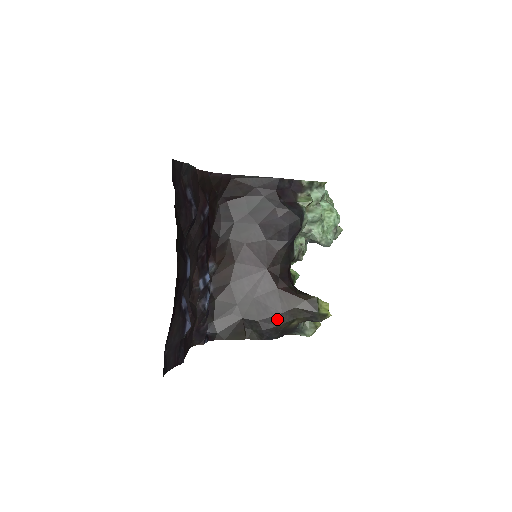
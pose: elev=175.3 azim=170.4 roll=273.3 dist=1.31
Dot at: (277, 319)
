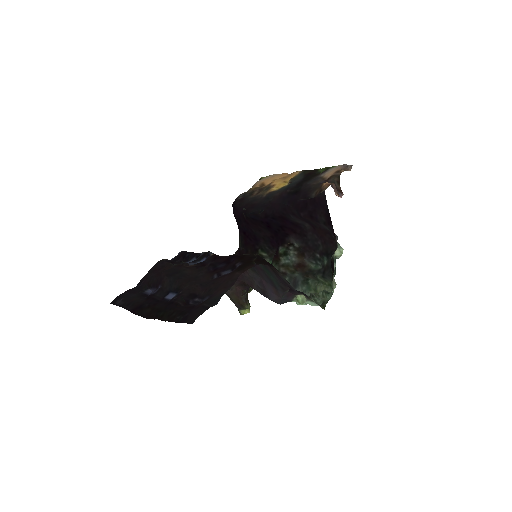
Dot at: occluded
